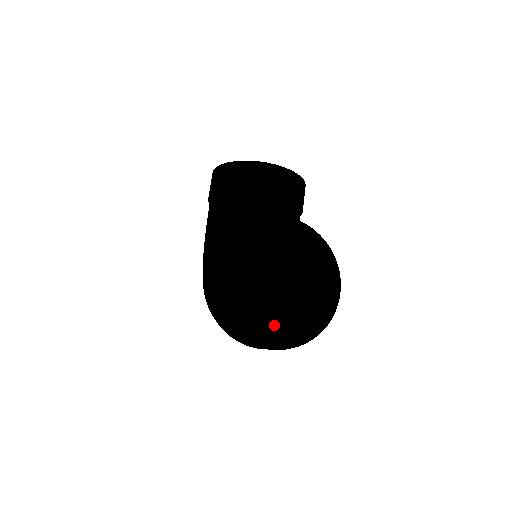
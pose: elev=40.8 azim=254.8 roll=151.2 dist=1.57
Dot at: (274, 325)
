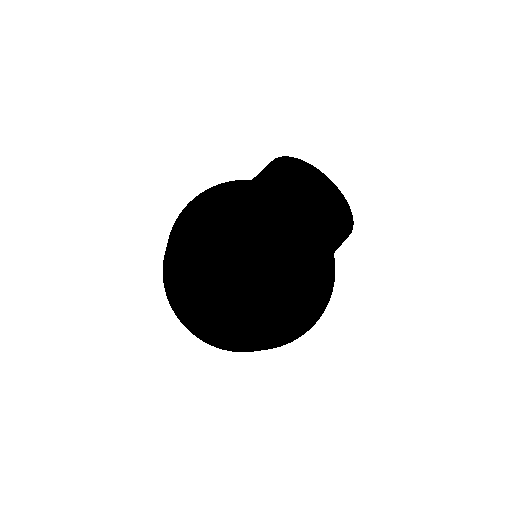
Dot at: (226, 335)
